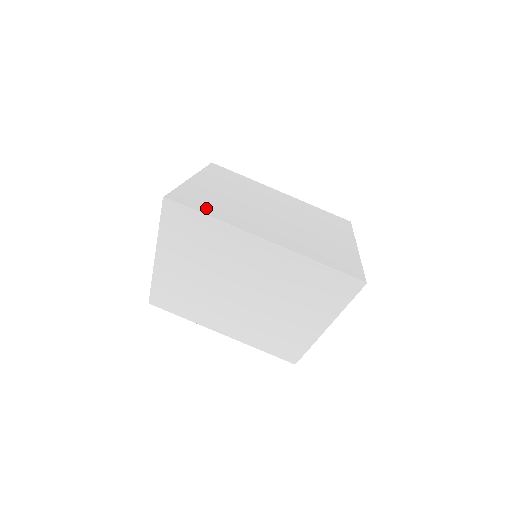
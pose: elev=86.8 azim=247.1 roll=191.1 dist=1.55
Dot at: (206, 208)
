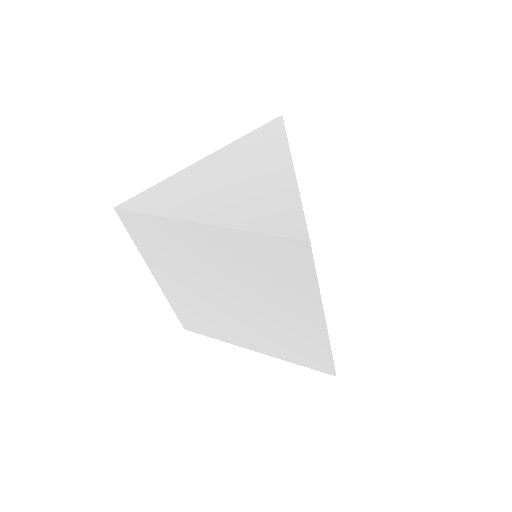
Dot at: occluded
